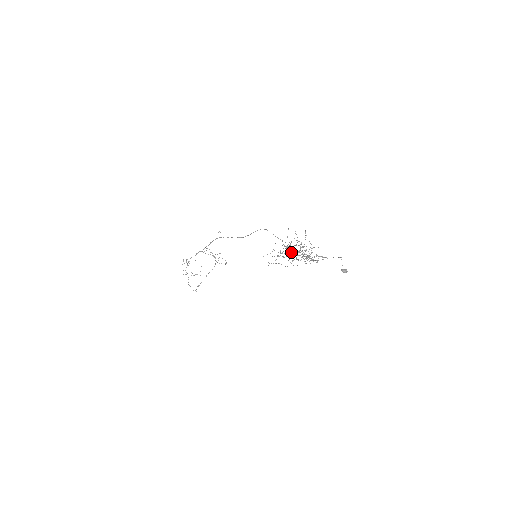
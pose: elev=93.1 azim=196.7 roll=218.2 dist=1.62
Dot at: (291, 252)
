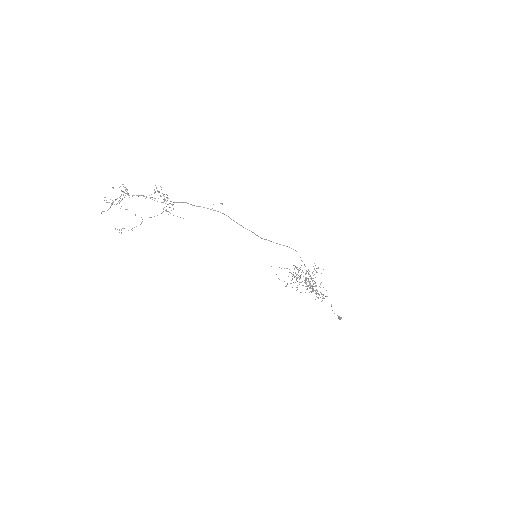
Dot at: (309, 284)
